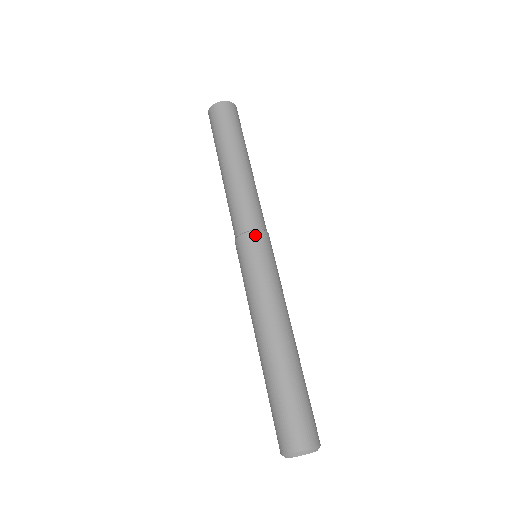
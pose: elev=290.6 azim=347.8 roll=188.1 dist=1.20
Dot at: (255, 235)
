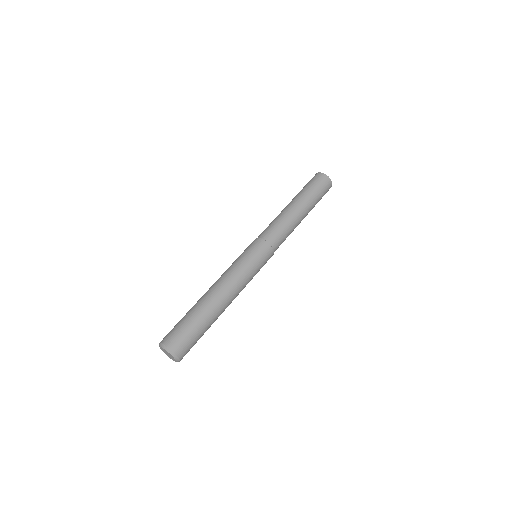
Dot at: (267, 246)
